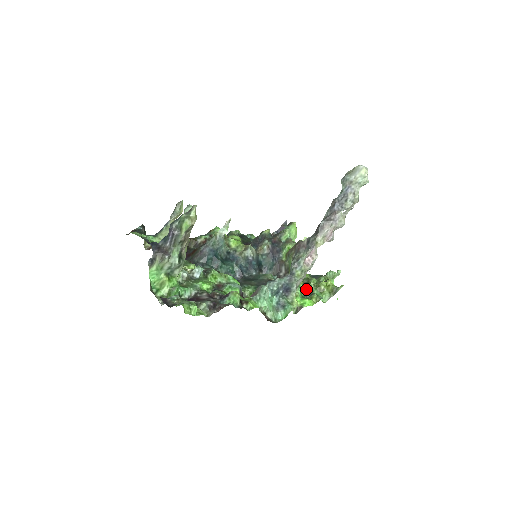
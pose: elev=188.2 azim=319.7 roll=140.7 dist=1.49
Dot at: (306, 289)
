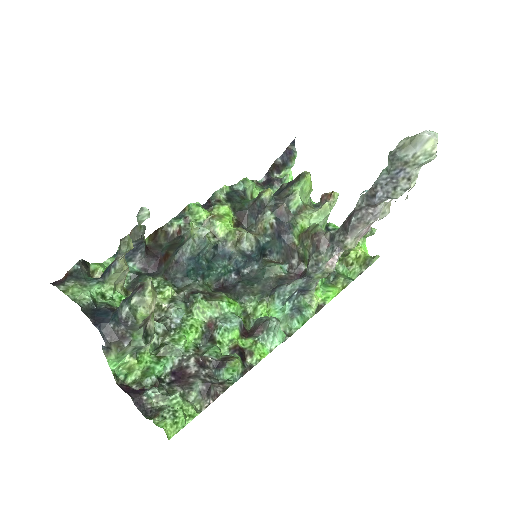
Dot at: occluded
